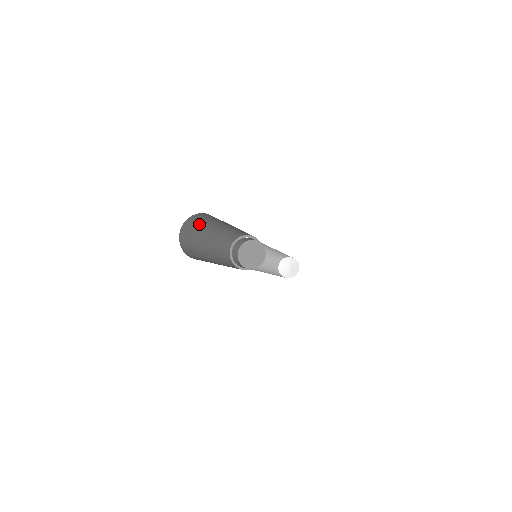
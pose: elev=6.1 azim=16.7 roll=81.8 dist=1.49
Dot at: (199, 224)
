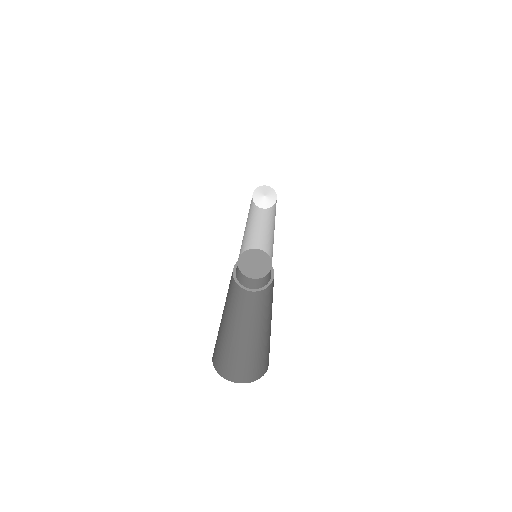
Dot at: occluded
